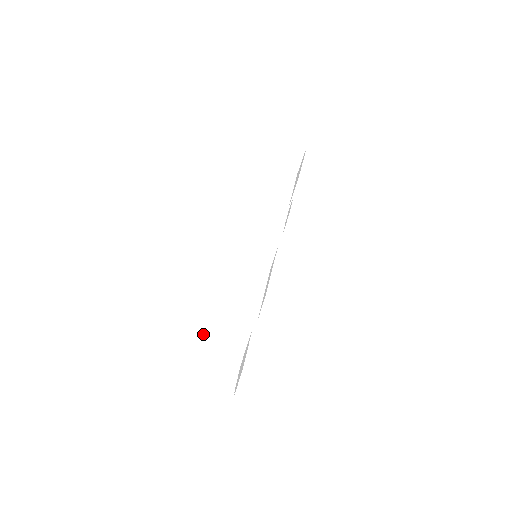
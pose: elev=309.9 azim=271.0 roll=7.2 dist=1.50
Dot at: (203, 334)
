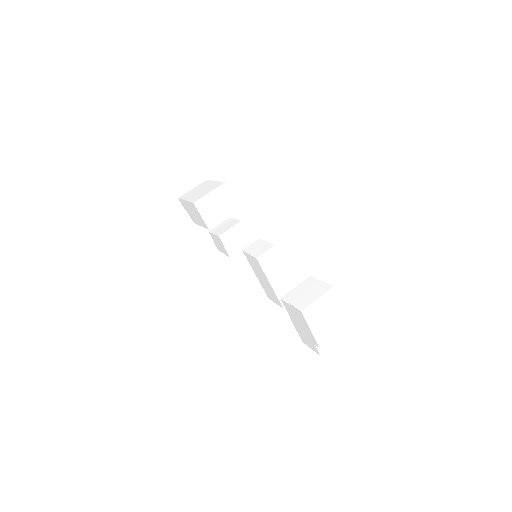
Dot at: (291, 303)
